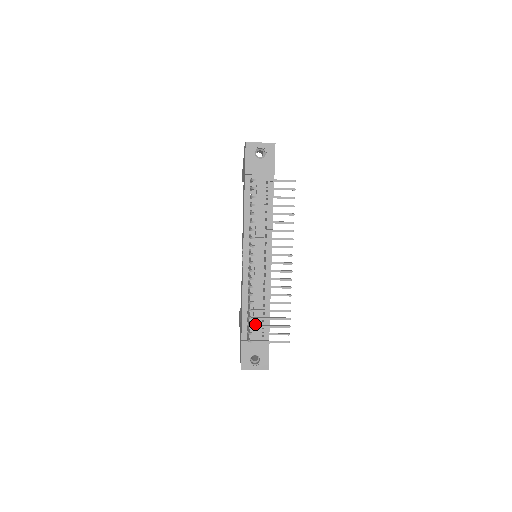
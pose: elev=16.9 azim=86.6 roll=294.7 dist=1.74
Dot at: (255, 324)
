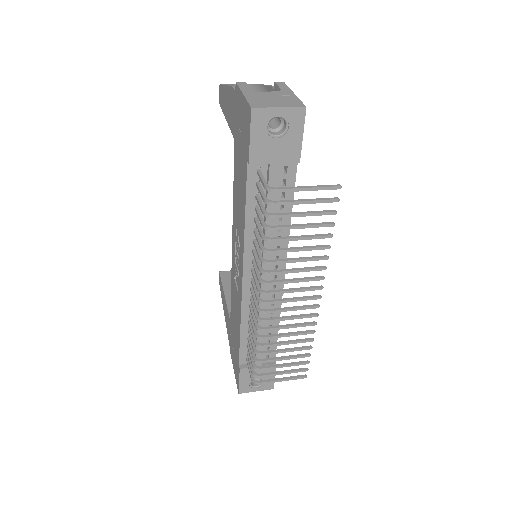
Dot at: occluded
